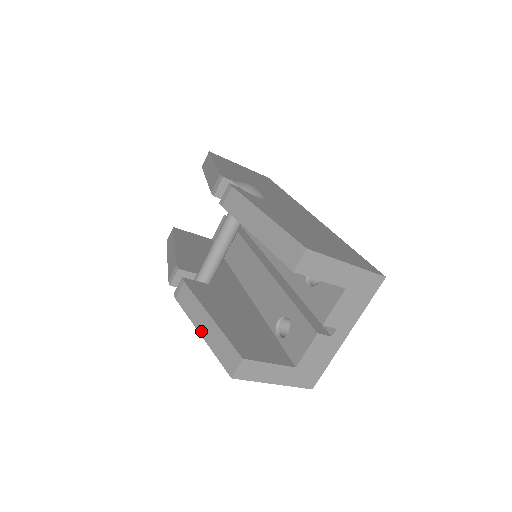
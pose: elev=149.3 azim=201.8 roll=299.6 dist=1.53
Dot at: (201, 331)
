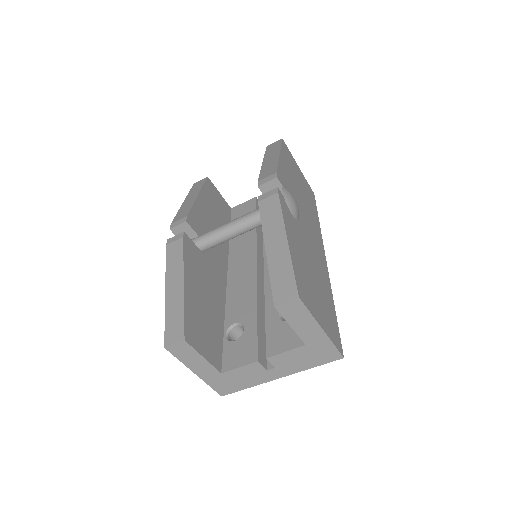
Dot at: (168, 289)
